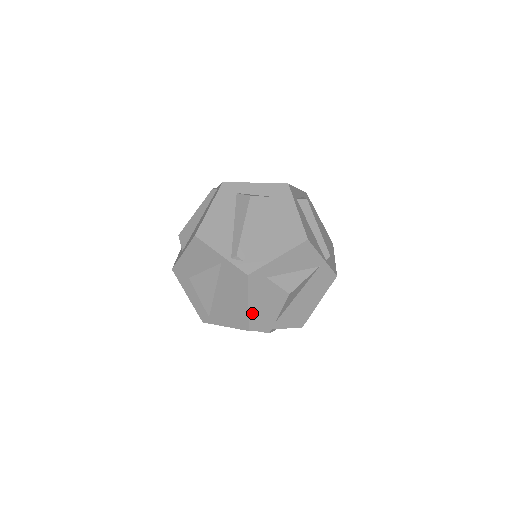
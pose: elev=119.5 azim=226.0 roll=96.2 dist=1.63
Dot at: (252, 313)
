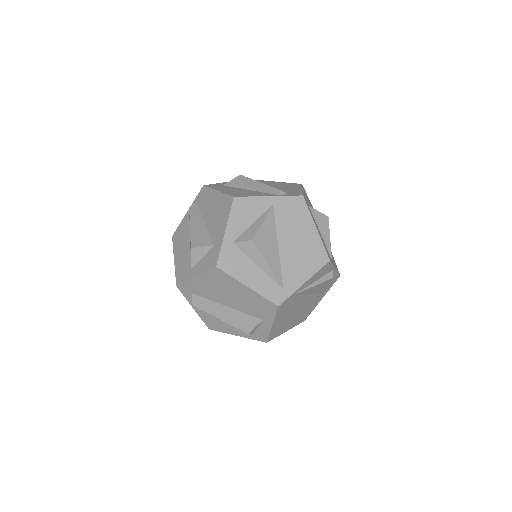
Dot at: (321, 240)
